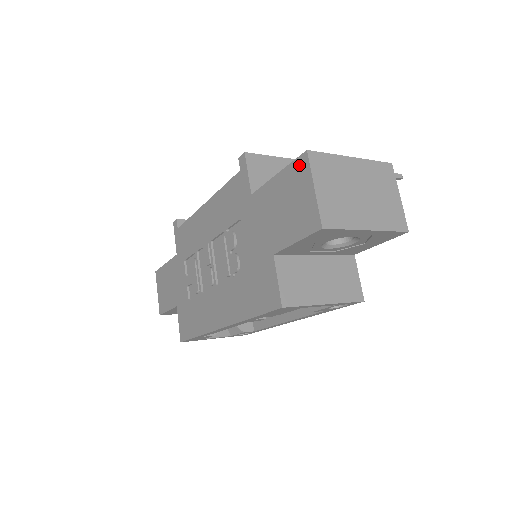
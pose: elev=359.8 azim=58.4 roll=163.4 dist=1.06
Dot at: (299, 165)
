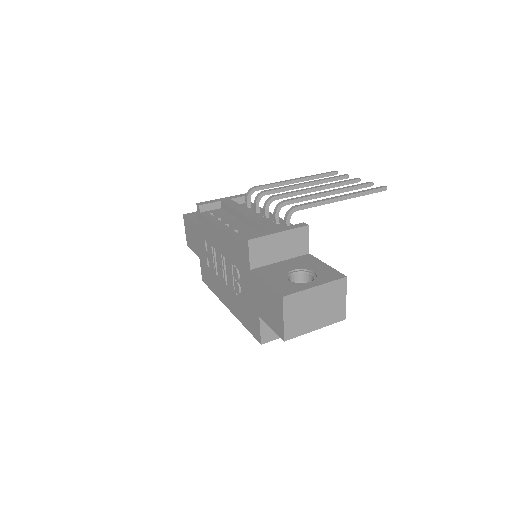
Dot at: (278, 298)
